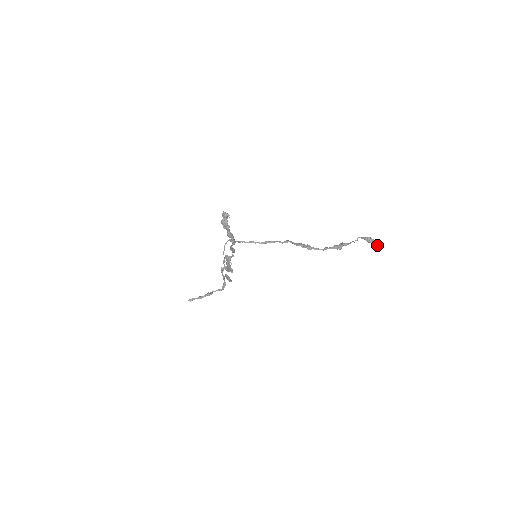
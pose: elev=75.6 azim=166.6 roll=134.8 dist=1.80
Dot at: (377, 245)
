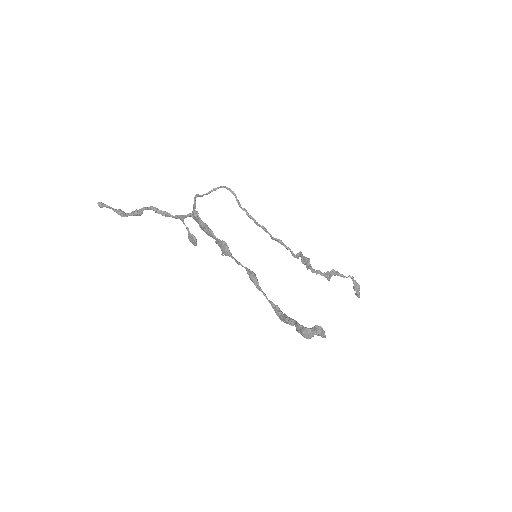
Dot at: (356, 295)
